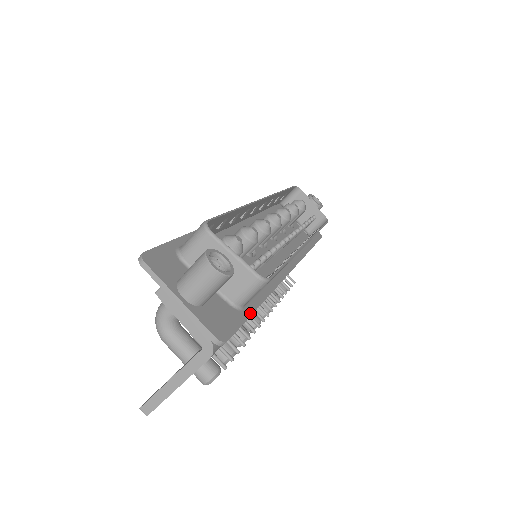
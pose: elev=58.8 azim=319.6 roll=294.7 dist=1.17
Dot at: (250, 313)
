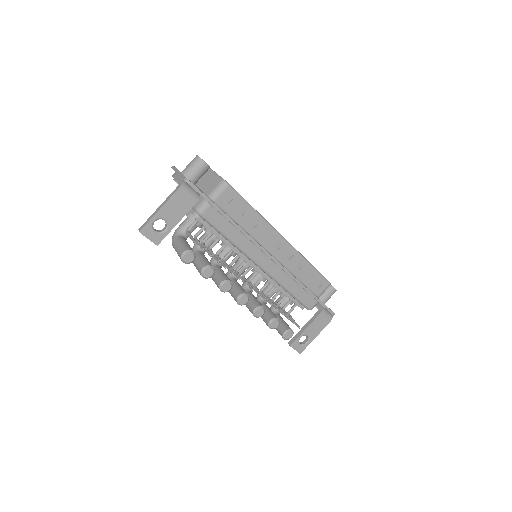
Dot at: (217, 205)
